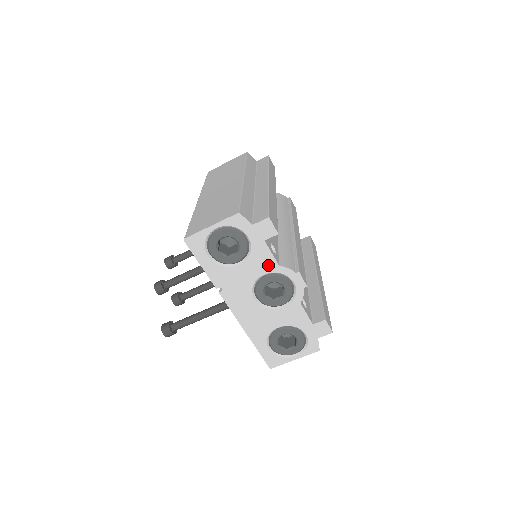
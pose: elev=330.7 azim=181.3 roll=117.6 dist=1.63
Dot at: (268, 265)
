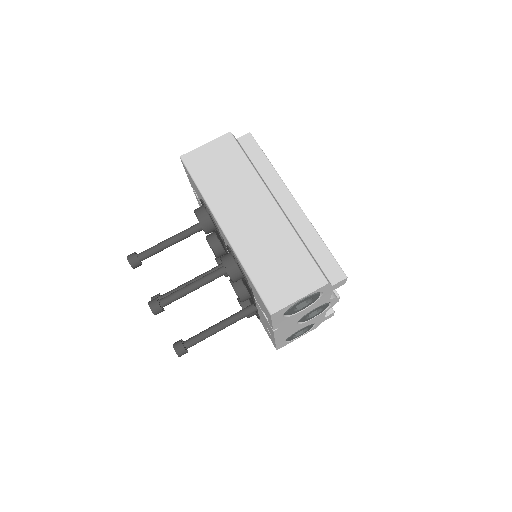
Dot at: (323, 302)
